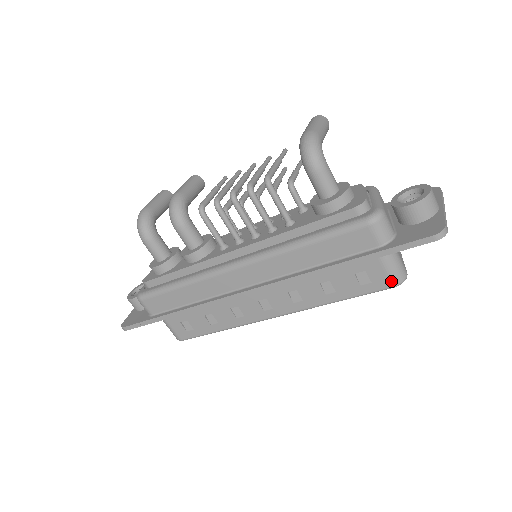
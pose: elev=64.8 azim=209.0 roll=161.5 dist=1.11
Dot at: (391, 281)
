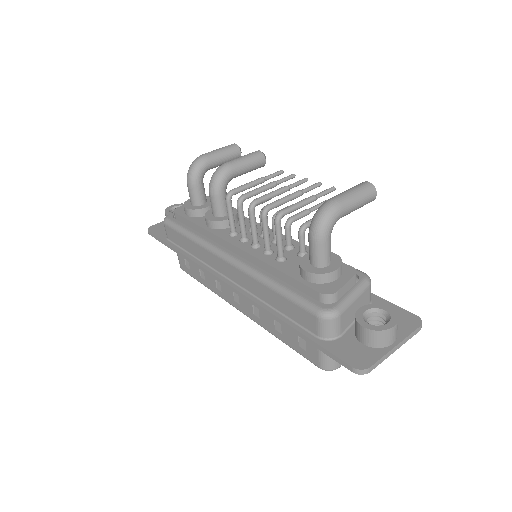
Dot at: (319, 363)
